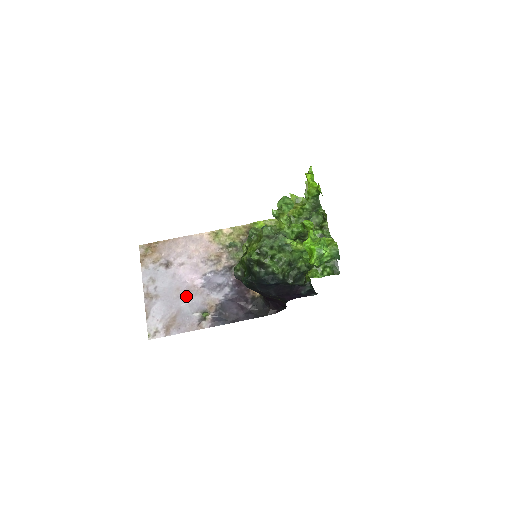
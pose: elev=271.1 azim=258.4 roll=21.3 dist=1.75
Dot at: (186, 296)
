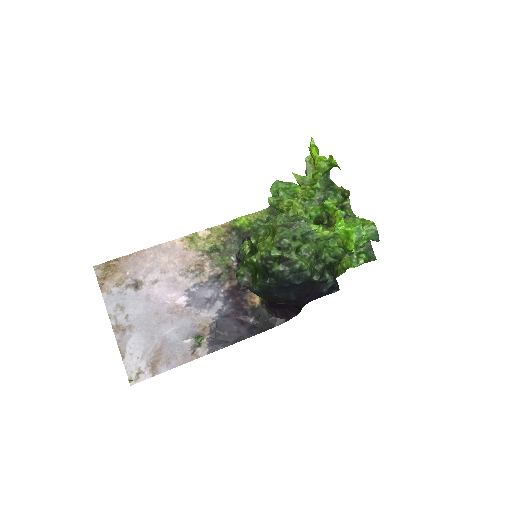
Dot at: (169, 320)
